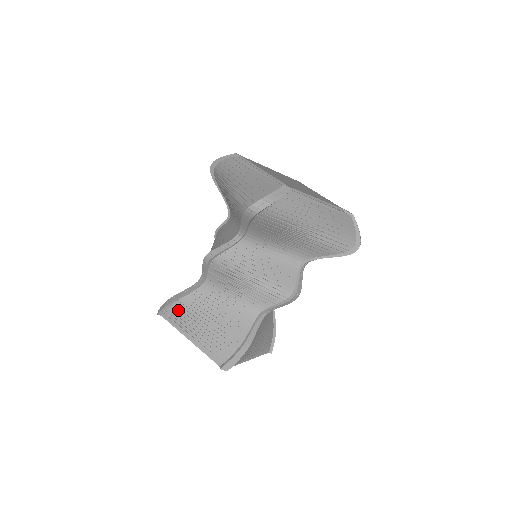
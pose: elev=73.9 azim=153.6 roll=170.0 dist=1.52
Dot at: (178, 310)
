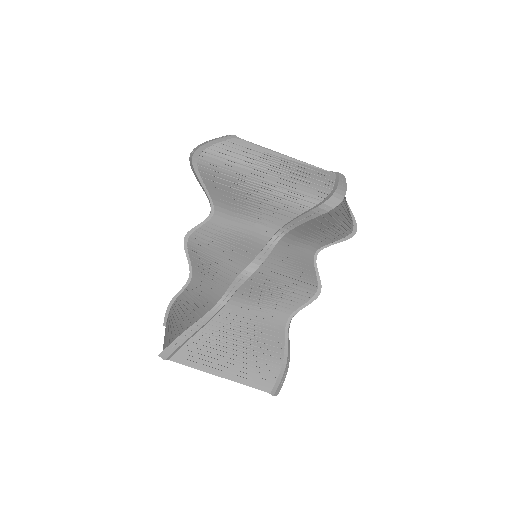
Dot at: (171, 312)
